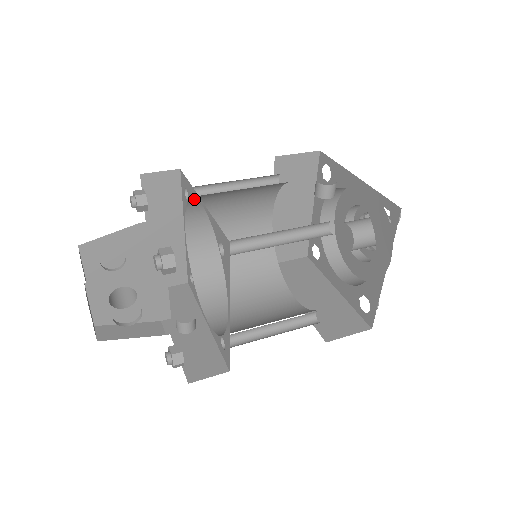
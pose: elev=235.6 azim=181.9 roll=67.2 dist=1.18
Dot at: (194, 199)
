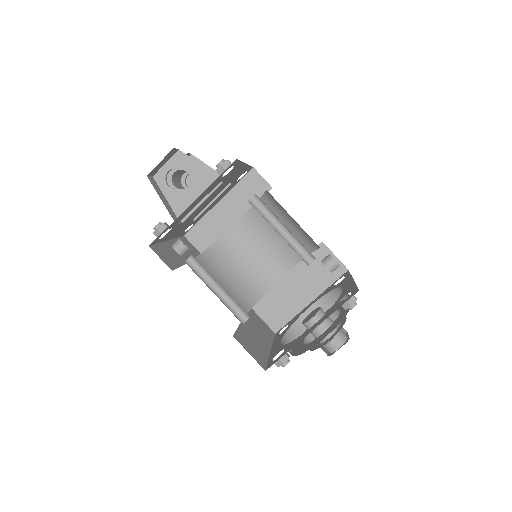
Dot at: occluded
